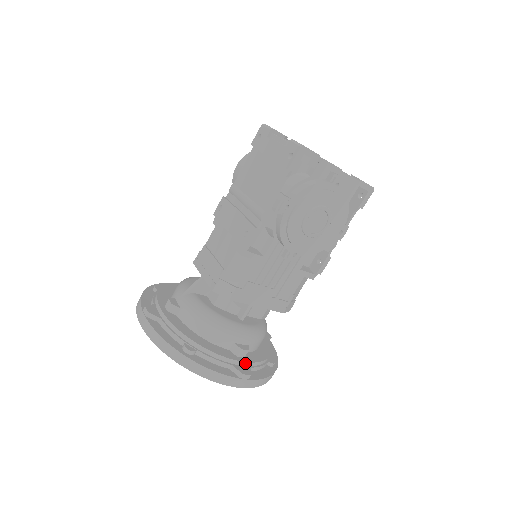
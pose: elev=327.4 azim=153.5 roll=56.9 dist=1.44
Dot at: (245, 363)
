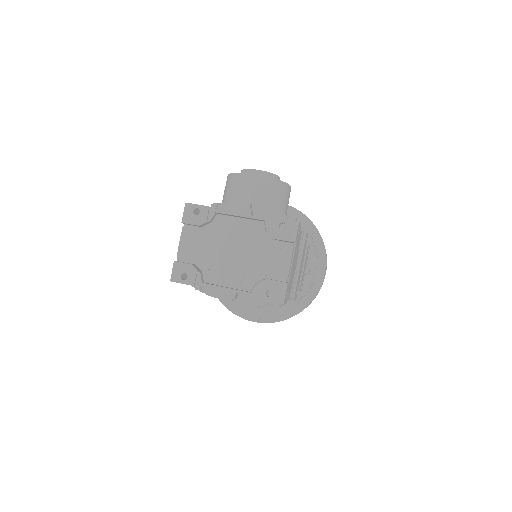
Dot at: (256, 312)
